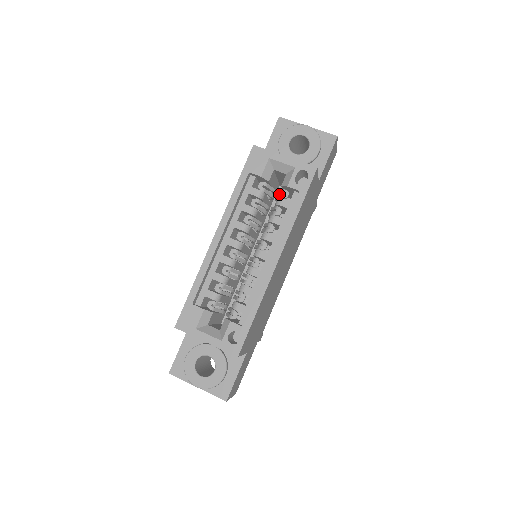
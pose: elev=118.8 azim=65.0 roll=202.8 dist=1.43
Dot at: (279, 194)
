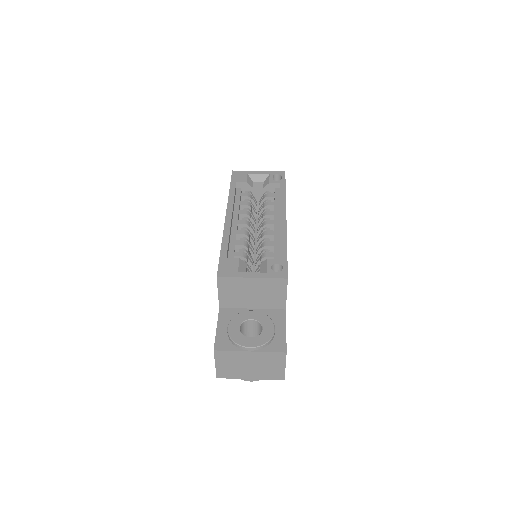
Dot at: (261, 202)
